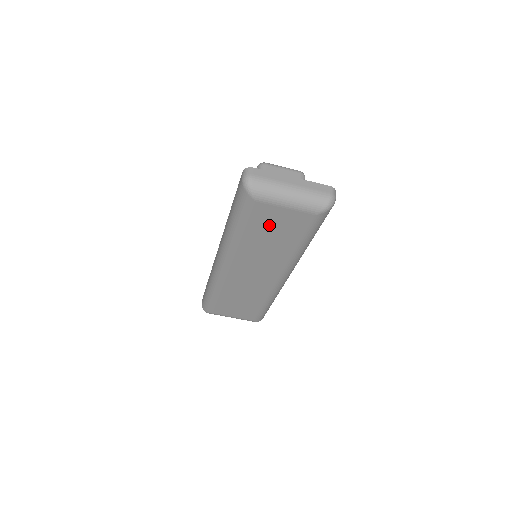
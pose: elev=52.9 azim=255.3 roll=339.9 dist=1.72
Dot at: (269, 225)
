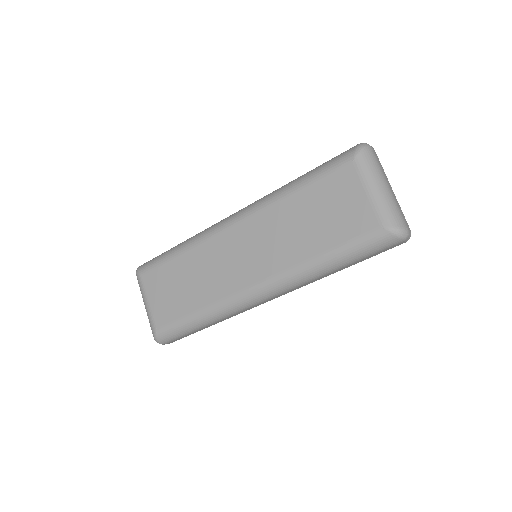
Dot at: (329, 202)
